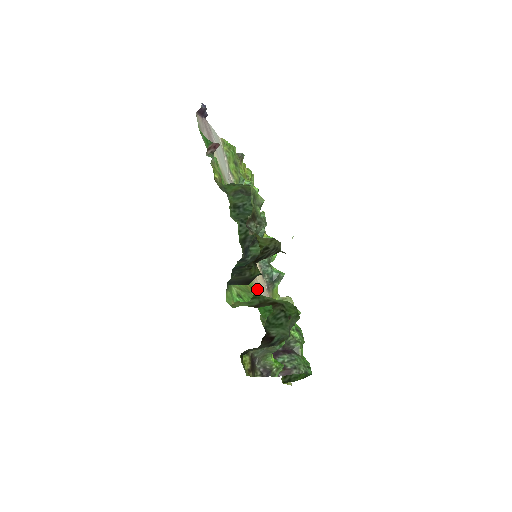
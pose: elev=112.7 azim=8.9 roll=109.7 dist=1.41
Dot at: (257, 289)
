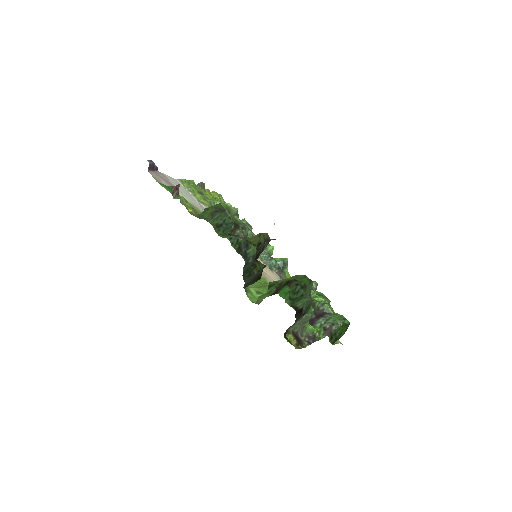
Dot at: occluded
